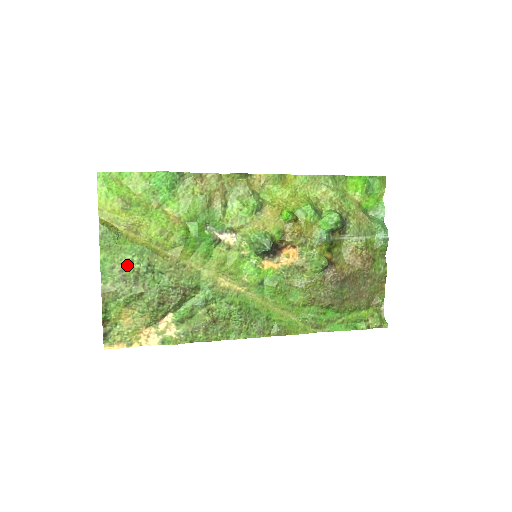
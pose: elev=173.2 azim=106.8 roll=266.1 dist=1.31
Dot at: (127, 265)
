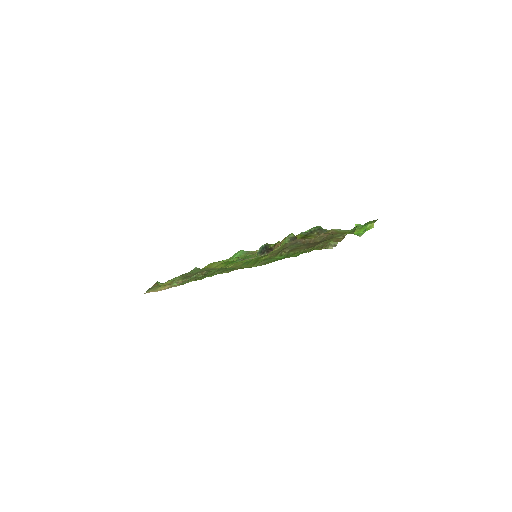
Dot at: occluded
